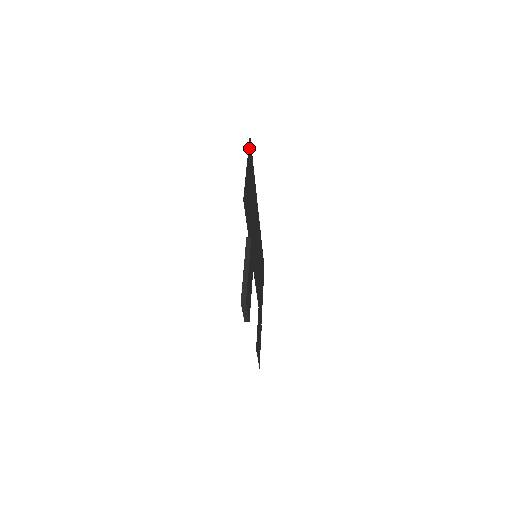
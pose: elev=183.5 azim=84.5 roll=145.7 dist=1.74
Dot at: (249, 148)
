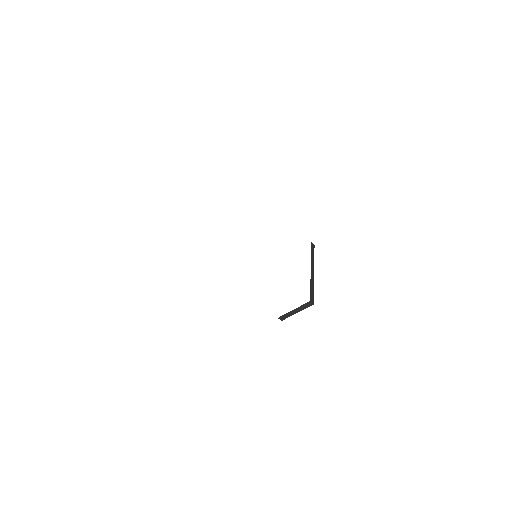
Dot at: occluded
